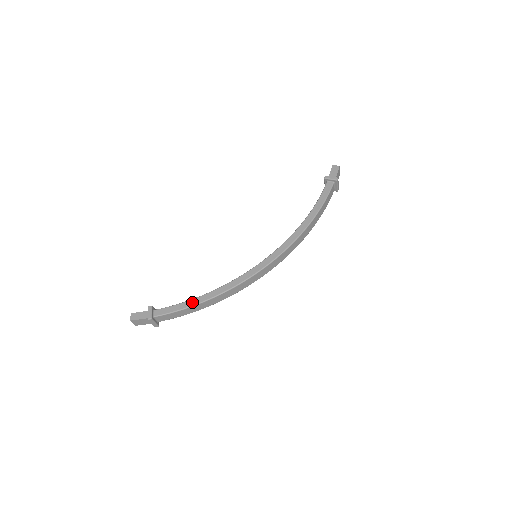
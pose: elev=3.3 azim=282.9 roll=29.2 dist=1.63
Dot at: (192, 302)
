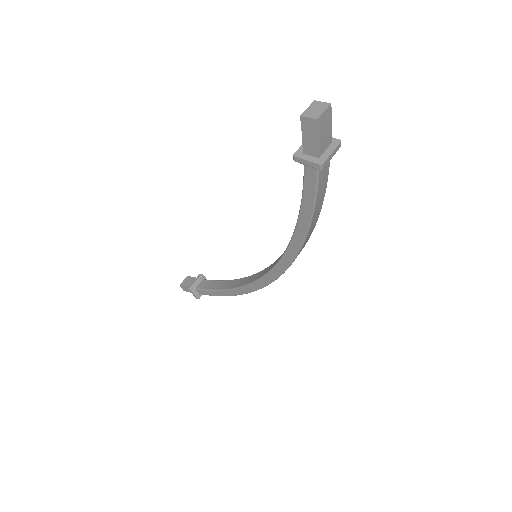
Dot at: (221, 294)
